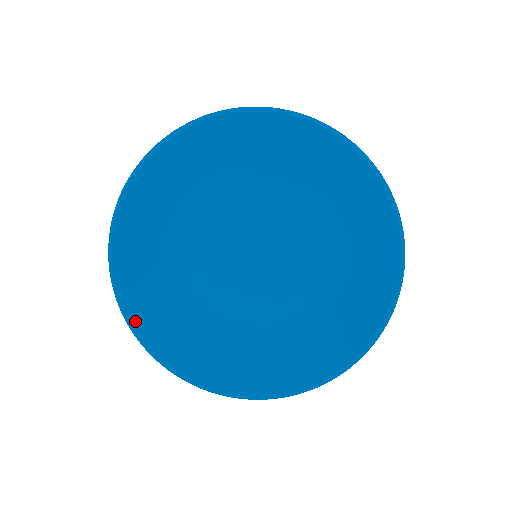
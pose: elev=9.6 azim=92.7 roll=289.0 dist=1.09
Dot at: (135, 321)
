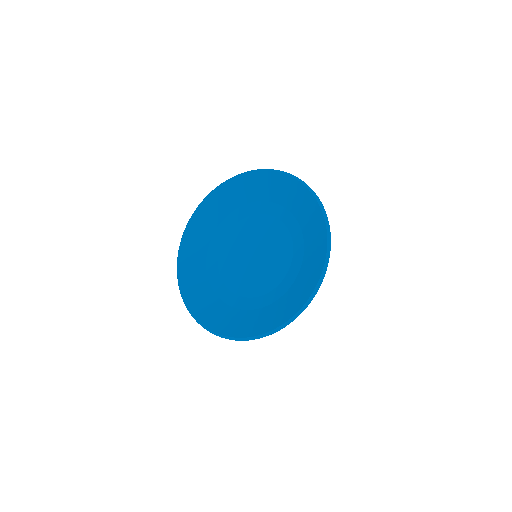
Dot at: (181, 277)
